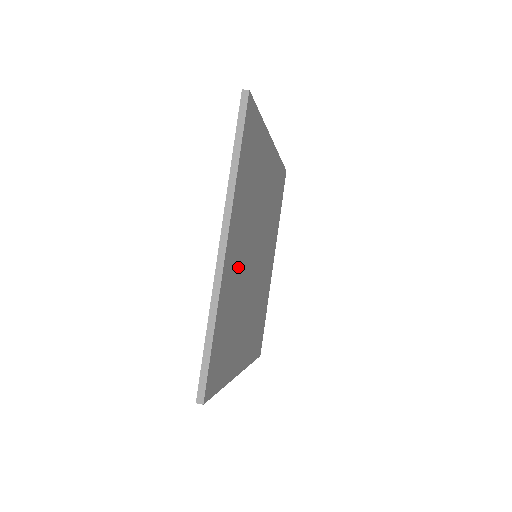
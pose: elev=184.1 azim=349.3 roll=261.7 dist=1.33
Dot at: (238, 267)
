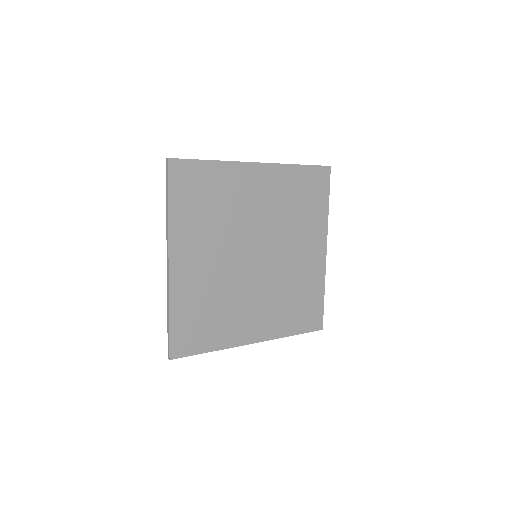
Dot at: (206, 272)
